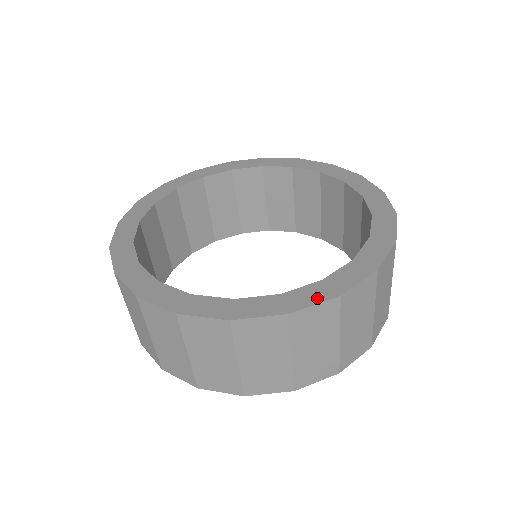
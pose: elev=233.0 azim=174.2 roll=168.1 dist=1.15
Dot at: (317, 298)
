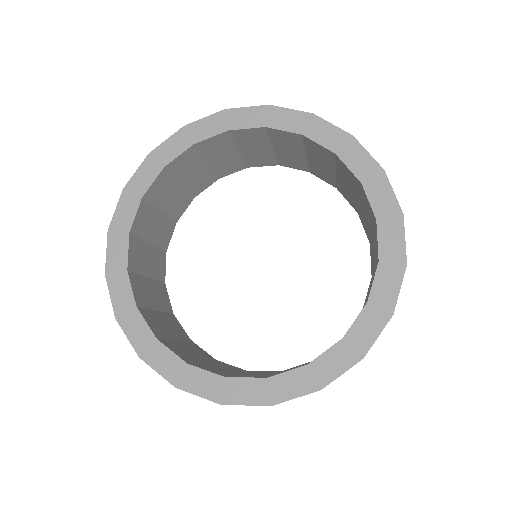
Dot at: (395, 282)
